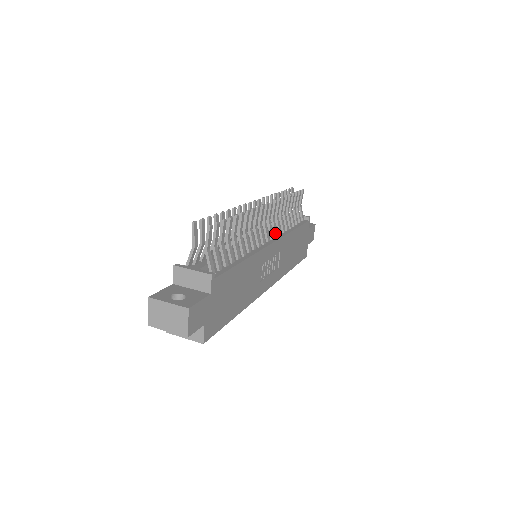
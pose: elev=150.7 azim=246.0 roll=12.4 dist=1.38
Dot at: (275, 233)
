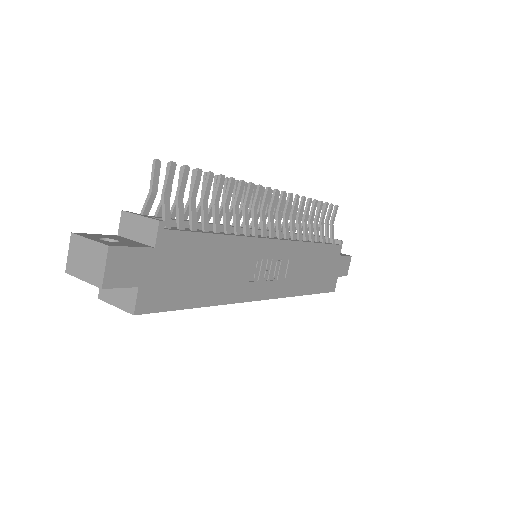
Dot at: (285, 234)
